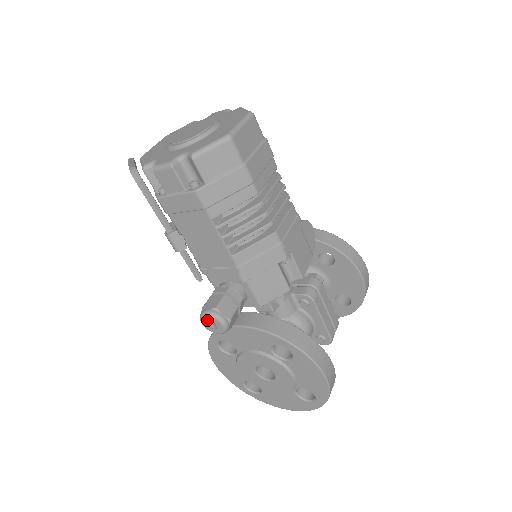
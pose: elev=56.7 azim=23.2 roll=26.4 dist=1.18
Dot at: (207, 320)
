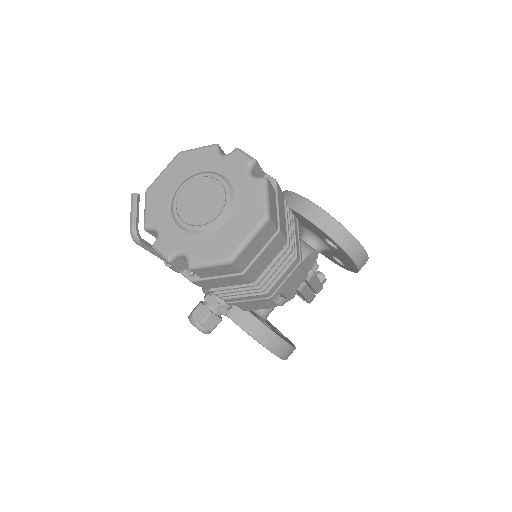
Dot at: (193, 324)
